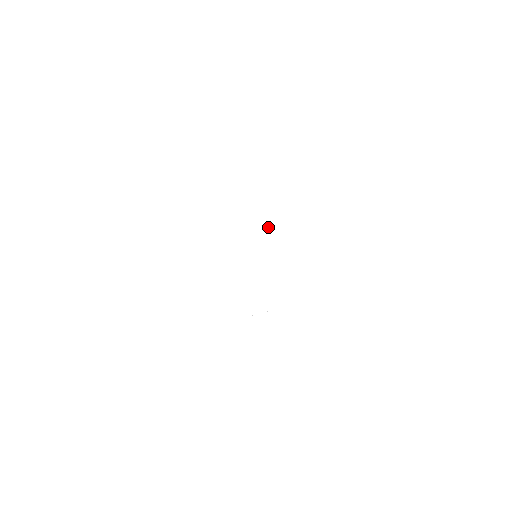
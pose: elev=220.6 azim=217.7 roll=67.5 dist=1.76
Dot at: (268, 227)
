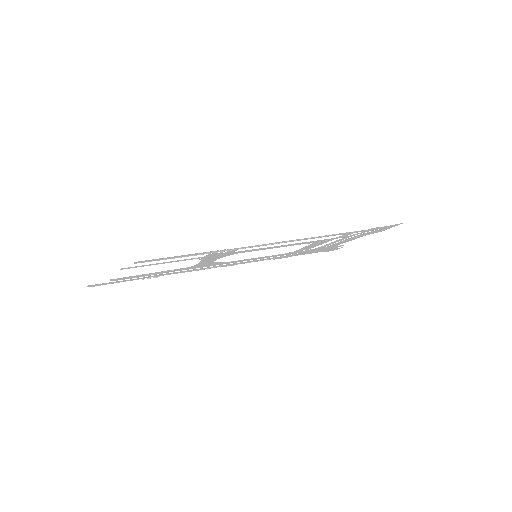
Dot at: (291, 255)
